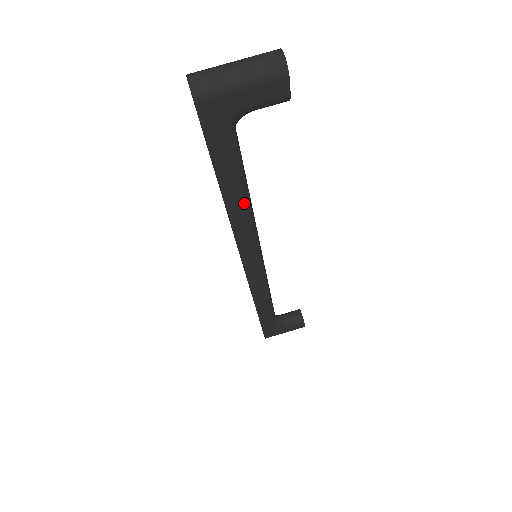
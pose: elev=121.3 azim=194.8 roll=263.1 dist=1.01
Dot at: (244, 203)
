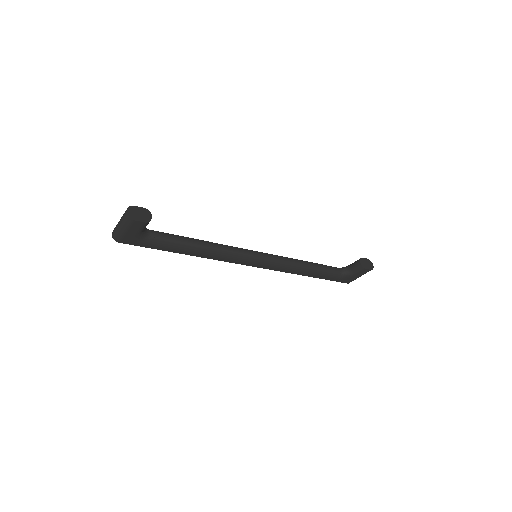
Dot at: (198, 250)
